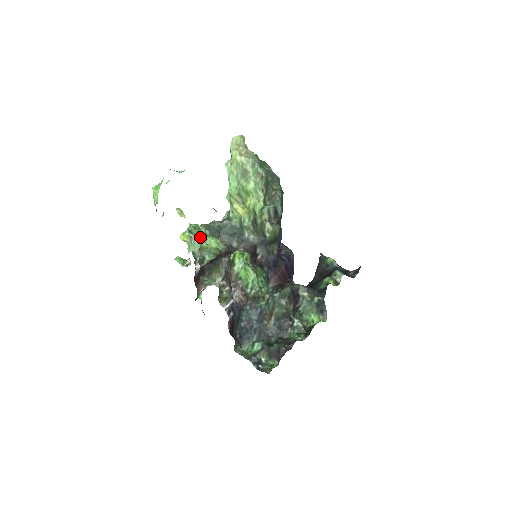
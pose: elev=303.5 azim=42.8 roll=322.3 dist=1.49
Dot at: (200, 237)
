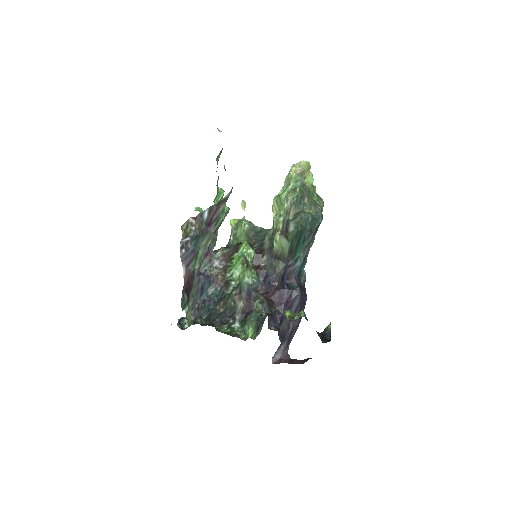
Dot at: (239, 225)
